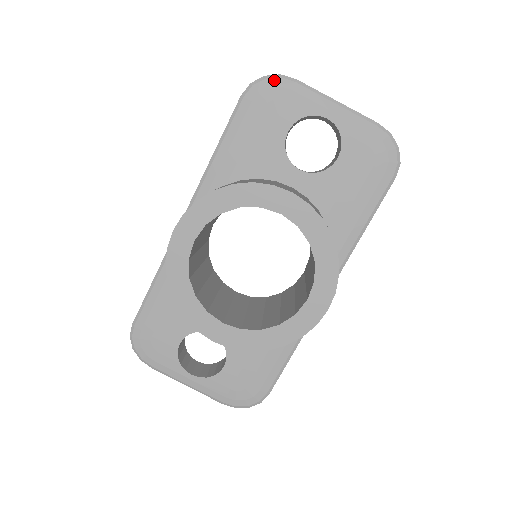
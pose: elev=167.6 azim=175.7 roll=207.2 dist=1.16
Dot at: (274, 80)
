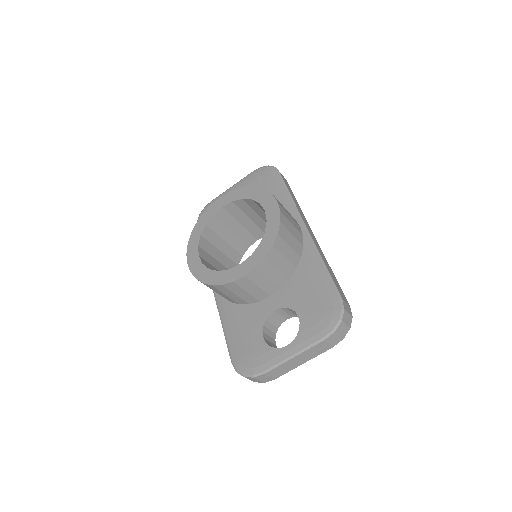
Dot at: (204, 210)
